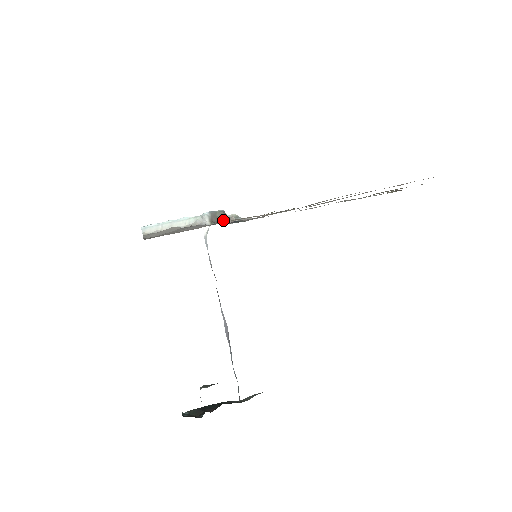
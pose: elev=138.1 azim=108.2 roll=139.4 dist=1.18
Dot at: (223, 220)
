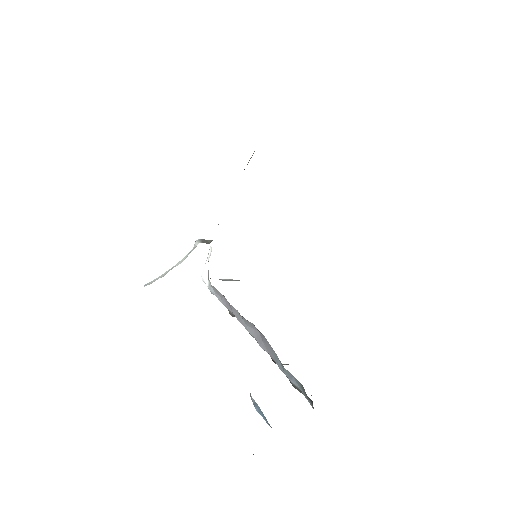
Dot at: occluded
